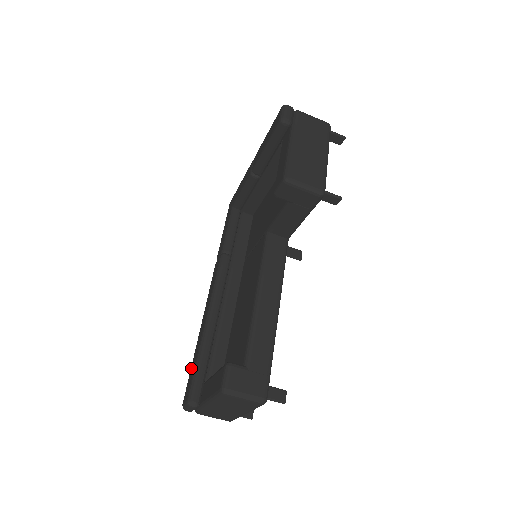
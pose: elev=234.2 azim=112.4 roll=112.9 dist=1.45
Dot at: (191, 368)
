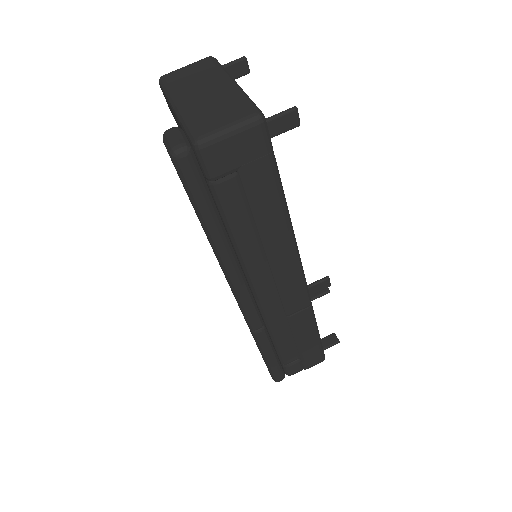
Dot at: occluded
